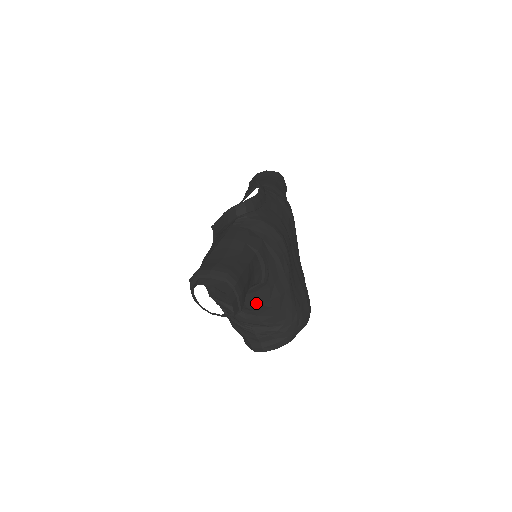
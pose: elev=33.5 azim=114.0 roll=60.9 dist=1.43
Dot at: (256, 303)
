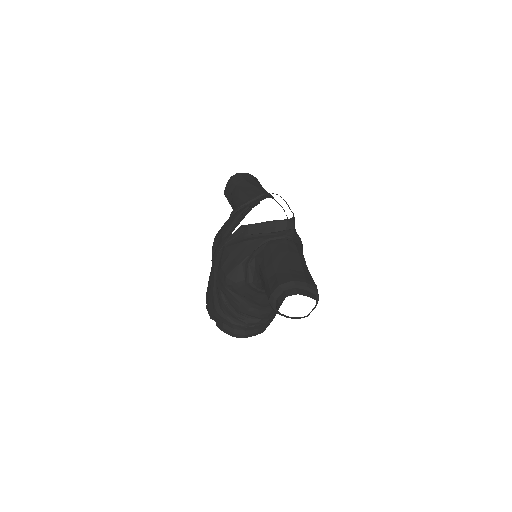
Dot at: occluded
